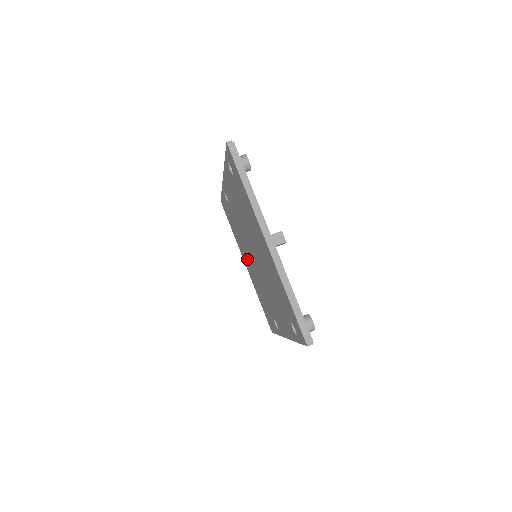
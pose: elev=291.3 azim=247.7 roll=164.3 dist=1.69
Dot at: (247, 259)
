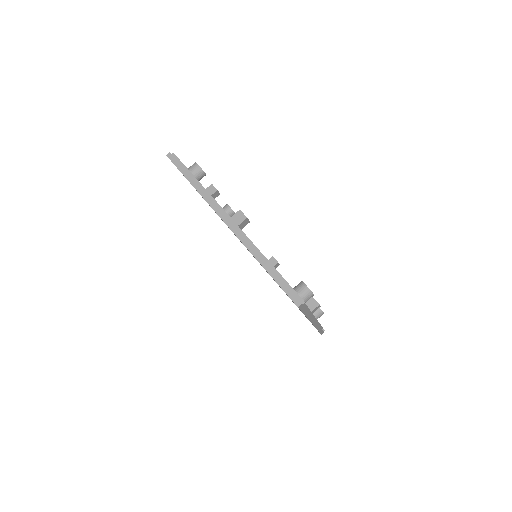
Dot at: occluded
